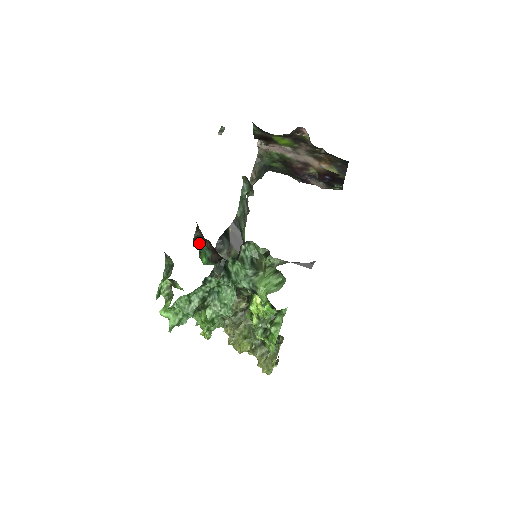
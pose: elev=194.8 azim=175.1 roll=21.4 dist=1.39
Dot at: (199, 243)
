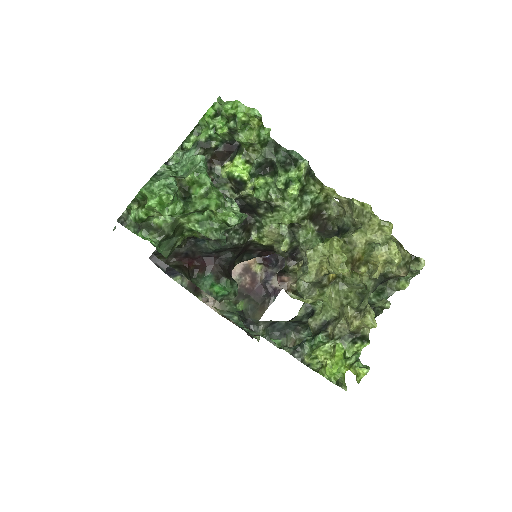
Dot at: (193, 282)
